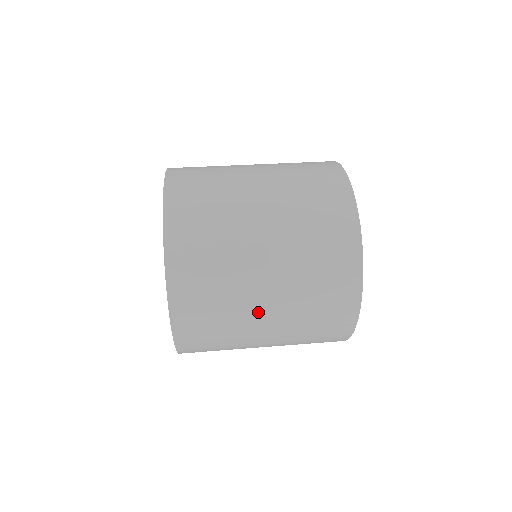
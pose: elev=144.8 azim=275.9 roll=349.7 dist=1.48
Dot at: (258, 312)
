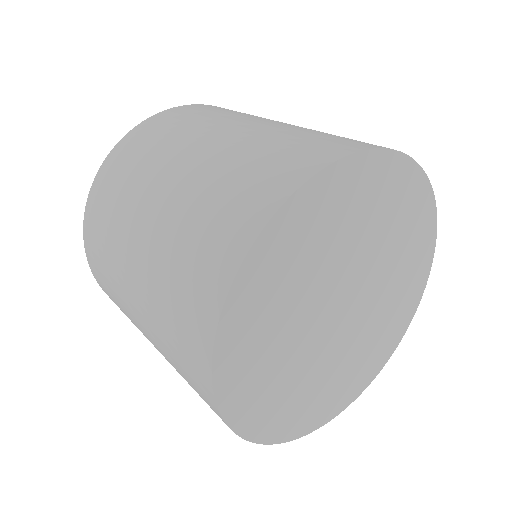
Dot at: (161, 181)
